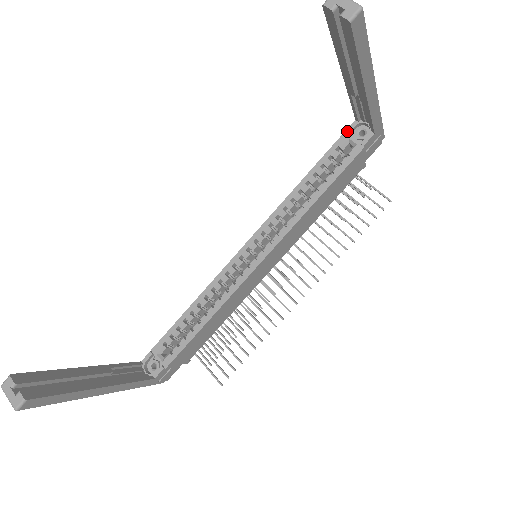
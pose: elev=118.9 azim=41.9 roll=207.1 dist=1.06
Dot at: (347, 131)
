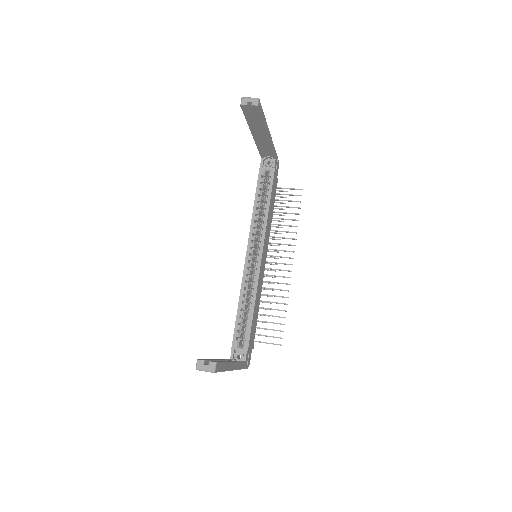
Dot at: (261, 166)
